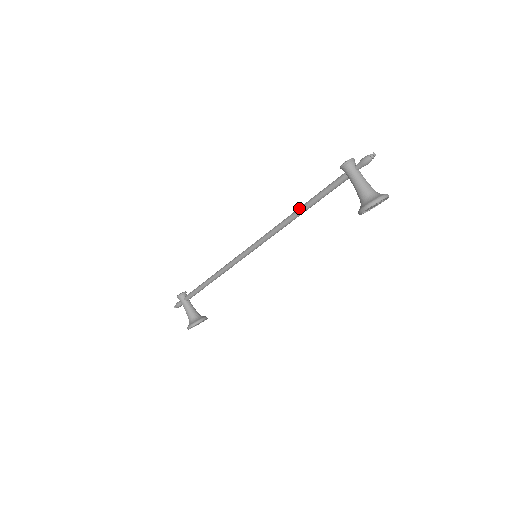
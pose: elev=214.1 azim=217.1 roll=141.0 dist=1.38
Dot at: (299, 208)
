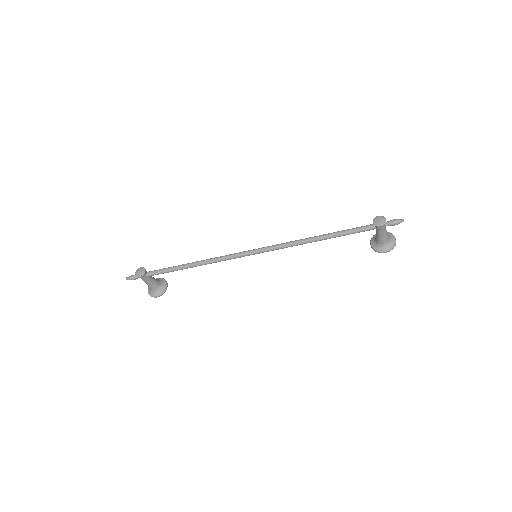
Dot at: (321, 238)
